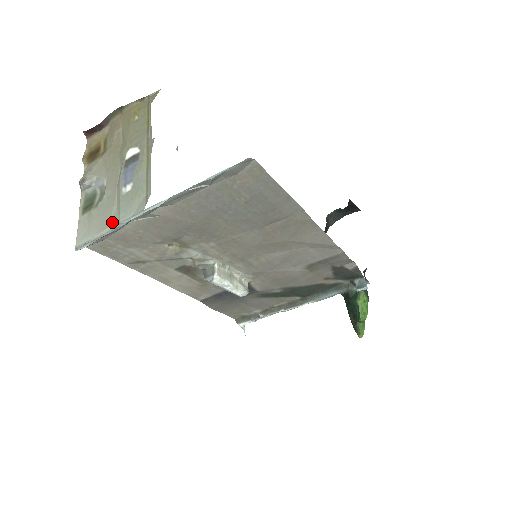
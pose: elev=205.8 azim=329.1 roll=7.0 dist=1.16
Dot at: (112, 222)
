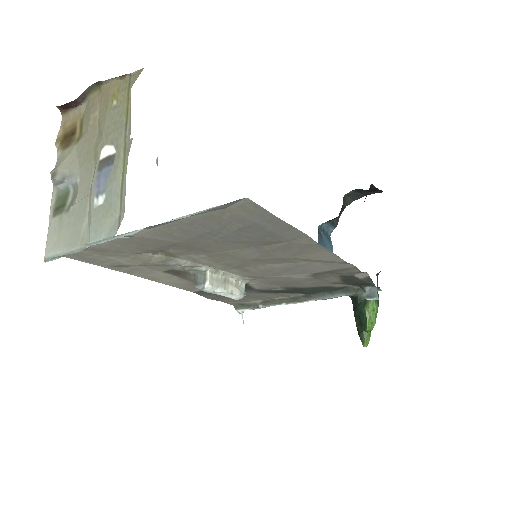
Dot at: (82, 240)
